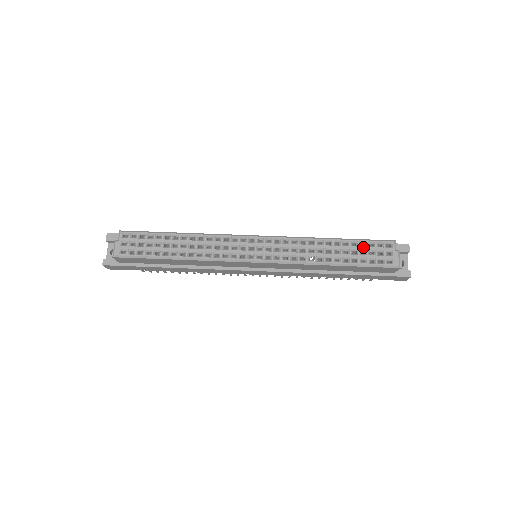
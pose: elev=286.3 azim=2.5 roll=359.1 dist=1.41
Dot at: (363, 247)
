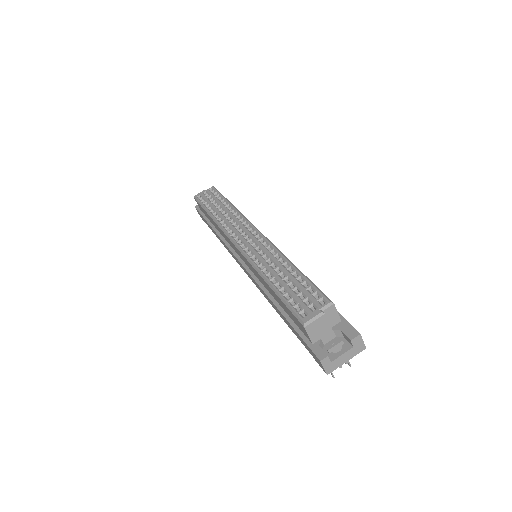
Dot at: (302, 286)
